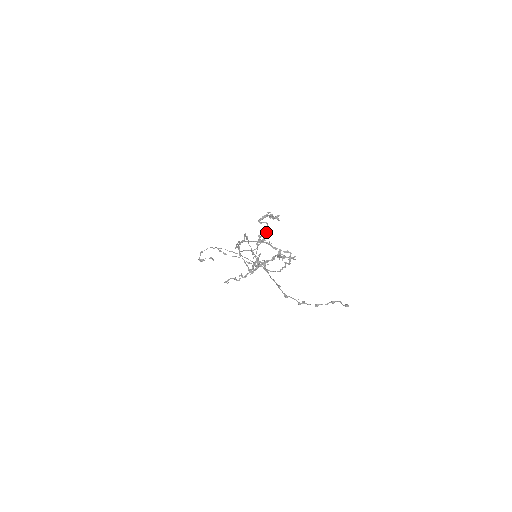
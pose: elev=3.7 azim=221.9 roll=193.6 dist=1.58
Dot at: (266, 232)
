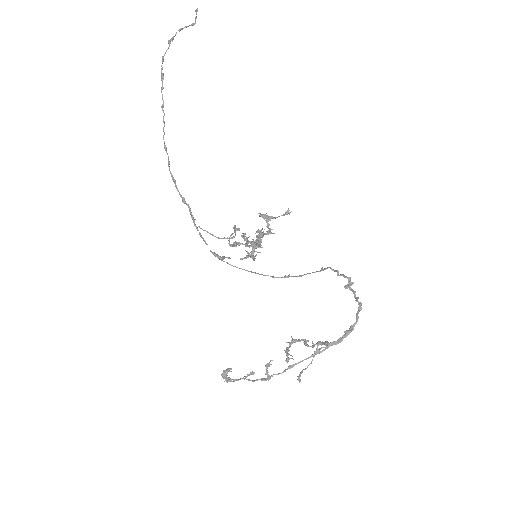
Dot at: (234, 227)
